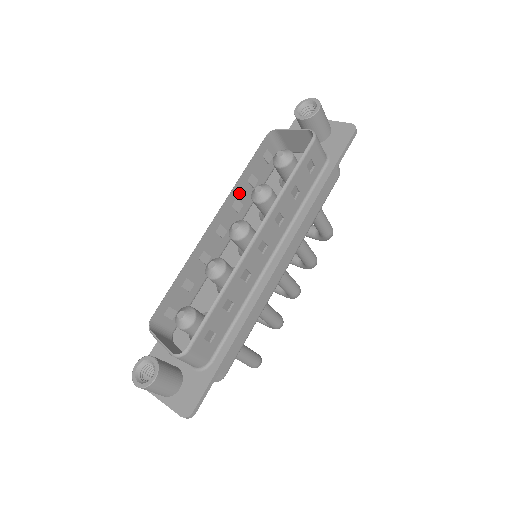
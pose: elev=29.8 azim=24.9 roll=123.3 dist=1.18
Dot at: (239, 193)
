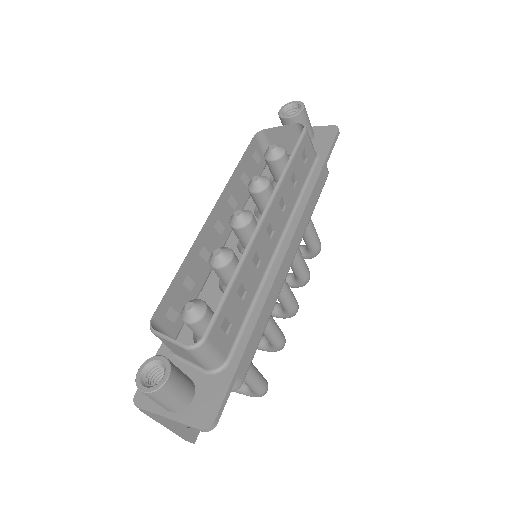
Dot at: (233, 189)
